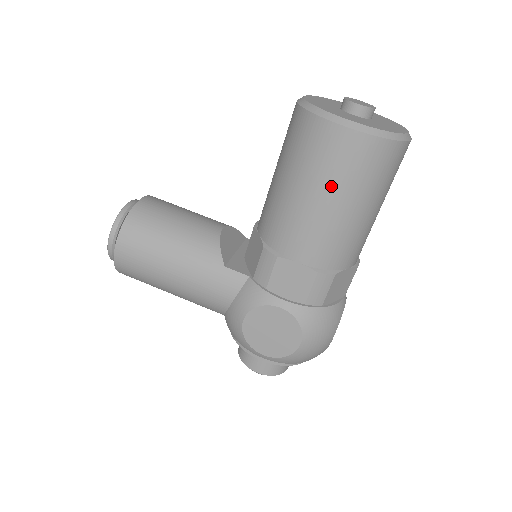
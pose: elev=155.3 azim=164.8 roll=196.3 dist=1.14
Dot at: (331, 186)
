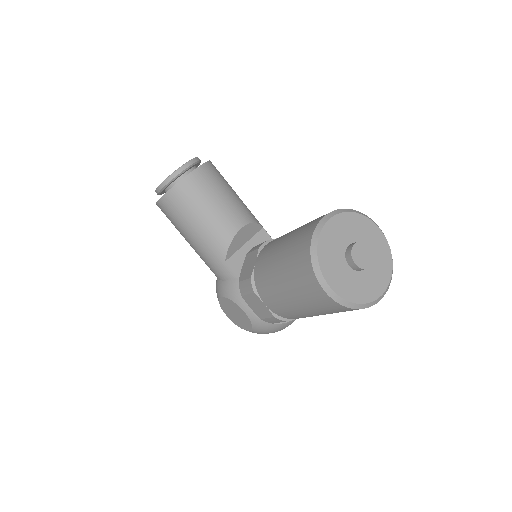
Dot at: (300, 299)
